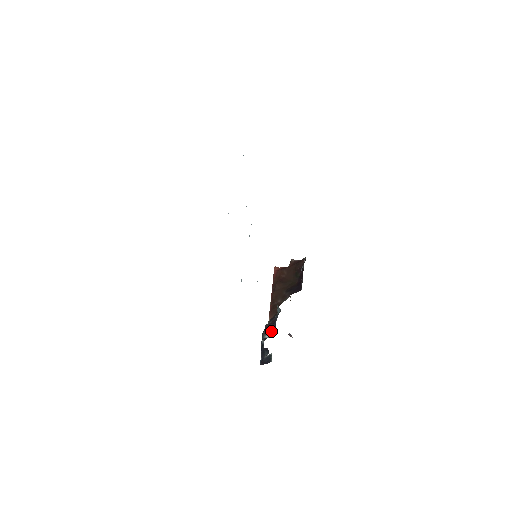
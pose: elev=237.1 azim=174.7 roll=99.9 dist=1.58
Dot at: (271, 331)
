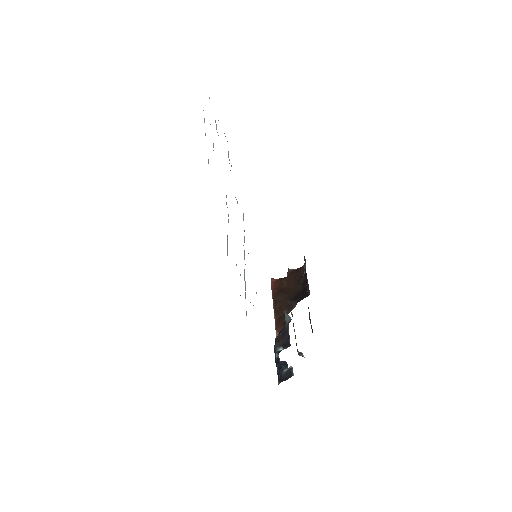
Dot at: (284, 342)
